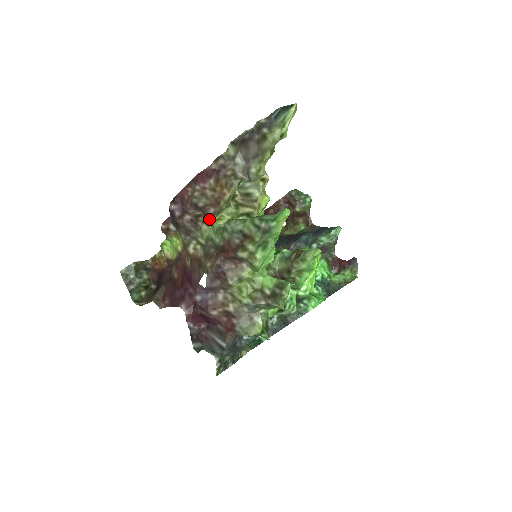
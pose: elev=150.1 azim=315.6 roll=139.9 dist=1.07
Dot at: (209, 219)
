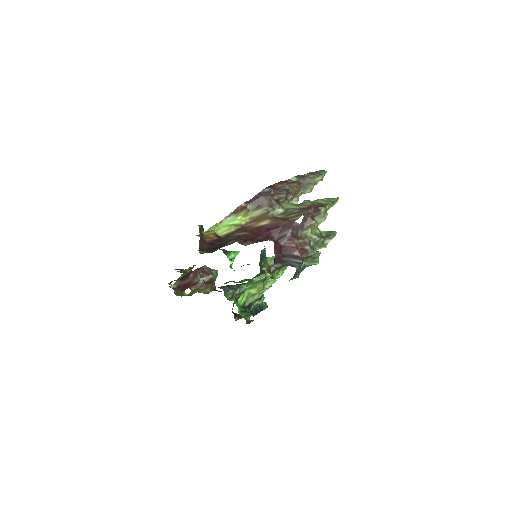
Dot at: (286, 202)
